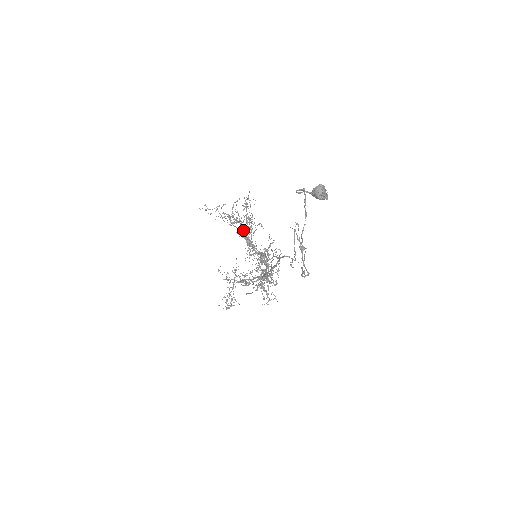
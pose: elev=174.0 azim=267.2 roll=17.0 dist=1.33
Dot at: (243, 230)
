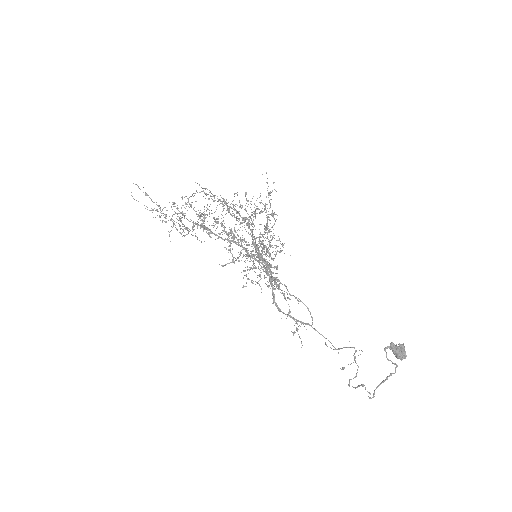
Dot at: (249, 226)
